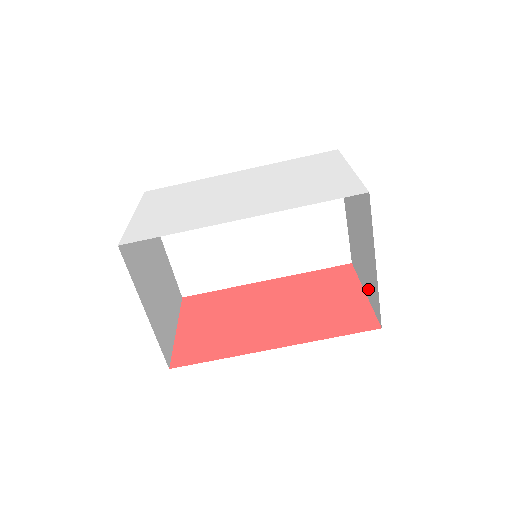
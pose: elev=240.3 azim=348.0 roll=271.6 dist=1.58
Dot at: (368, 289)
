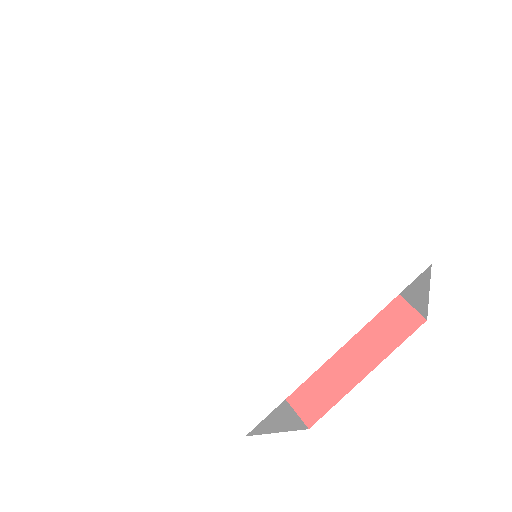
Dot at: occluded
